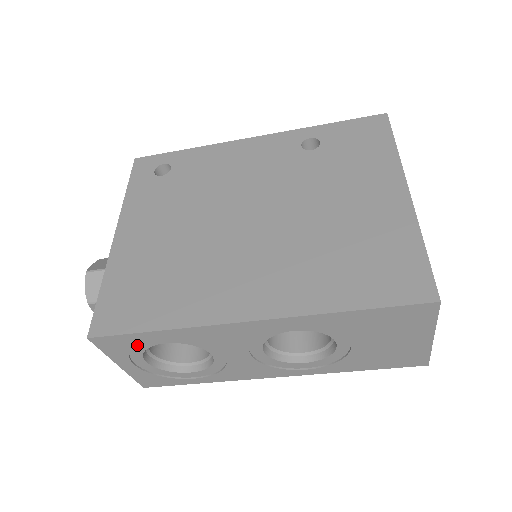
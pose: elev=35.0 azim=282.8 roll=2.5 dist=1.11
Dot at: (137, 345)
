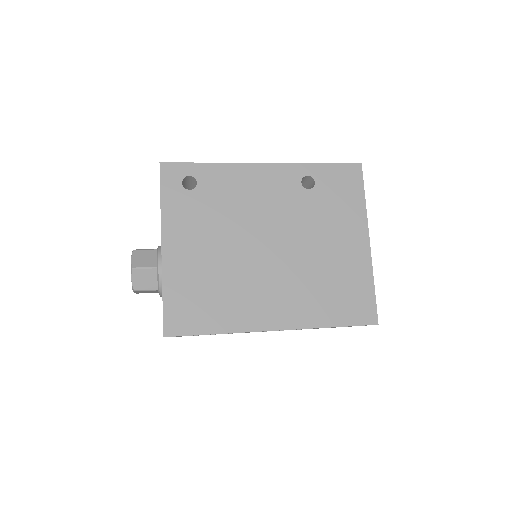
Dot at: occluded
